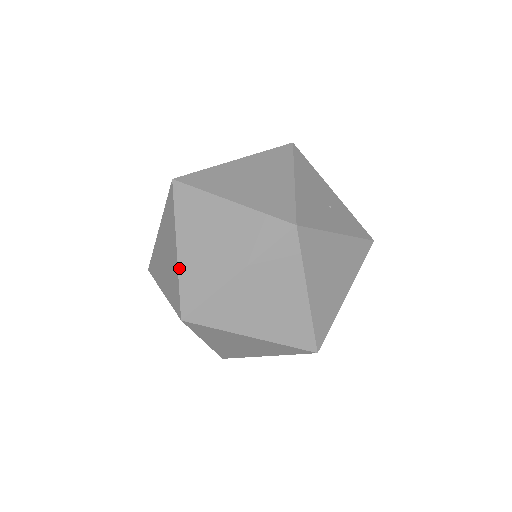
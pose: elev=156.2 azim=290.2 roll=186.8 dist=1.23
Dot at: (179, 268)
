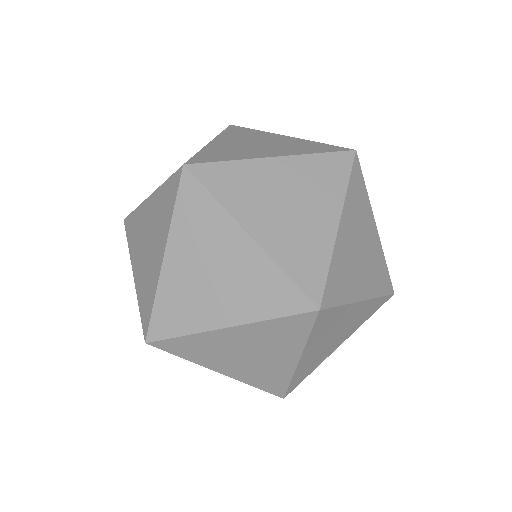
Dot at: occluded
